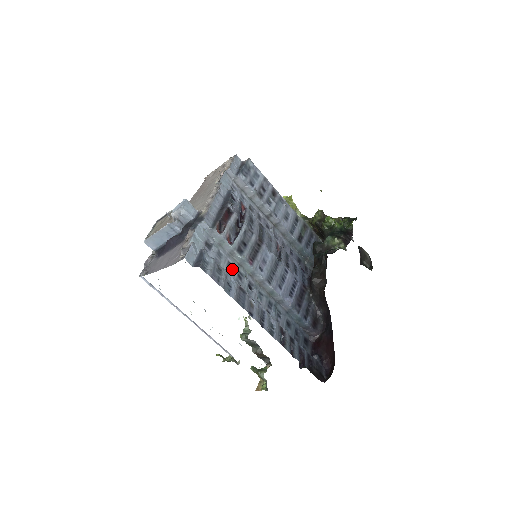
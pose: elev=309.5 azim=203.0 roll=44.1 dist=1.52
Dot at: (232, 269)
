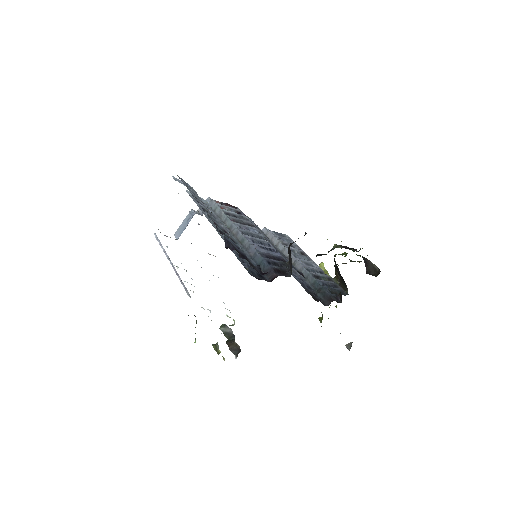
Dot at: occluded
